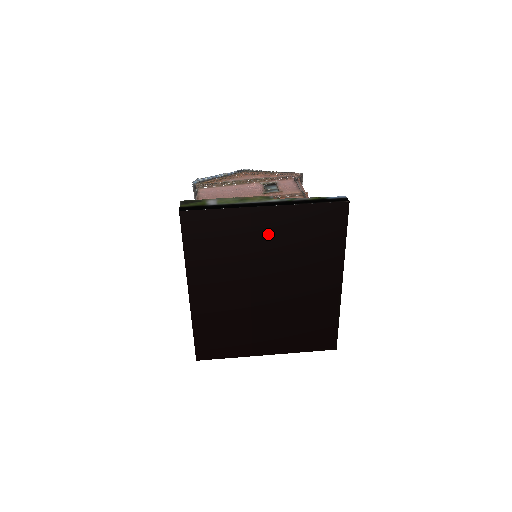
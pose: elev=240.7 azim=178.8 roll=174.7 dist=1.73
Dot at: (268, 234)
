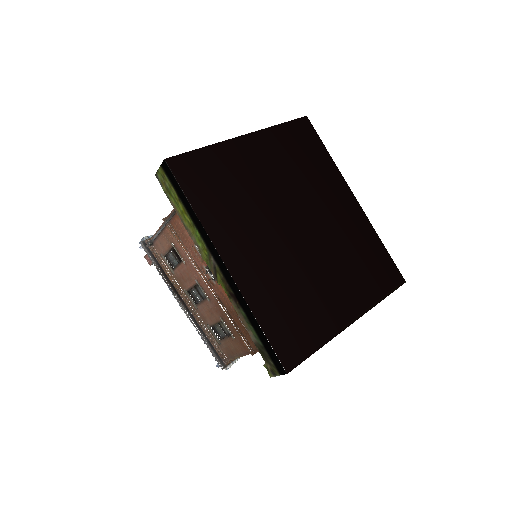
Dot at: (263, 164)
